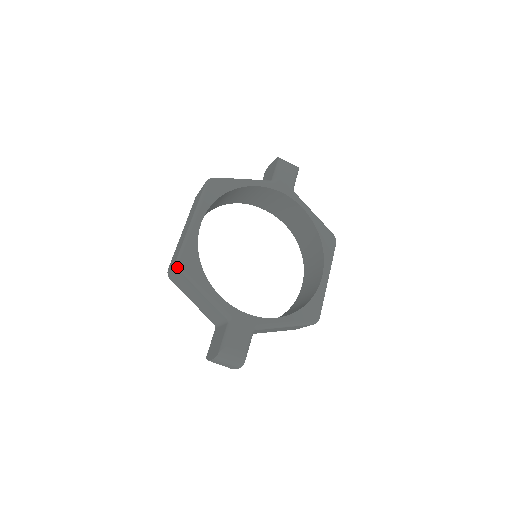
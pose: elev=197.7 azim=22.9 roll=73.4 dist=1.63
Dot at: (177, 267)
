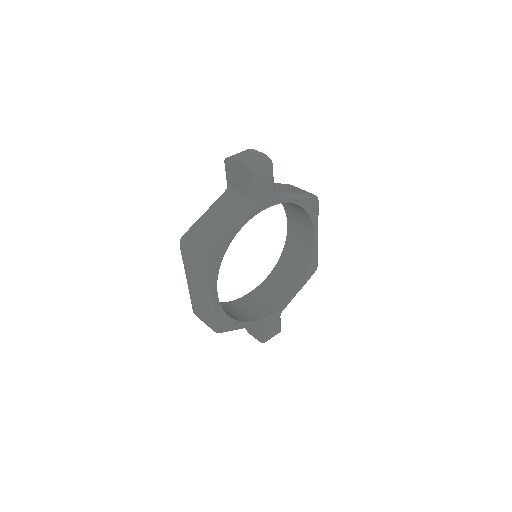
Dot at: occluded
